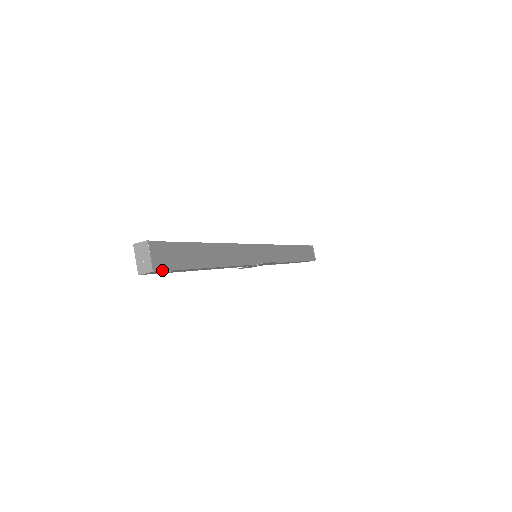
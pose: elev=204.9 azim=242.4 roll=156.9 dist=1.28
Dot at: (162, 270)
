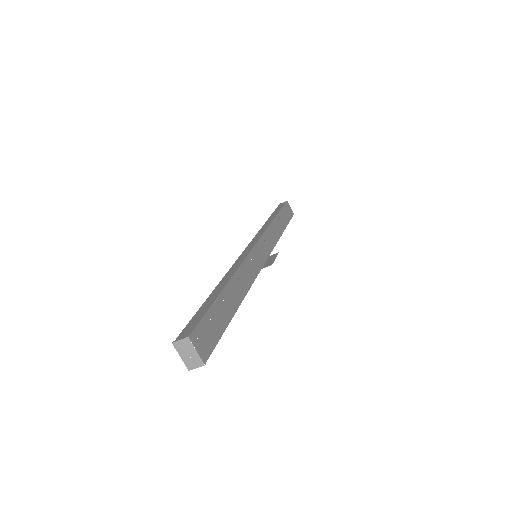
Dot at: (209, 355)
